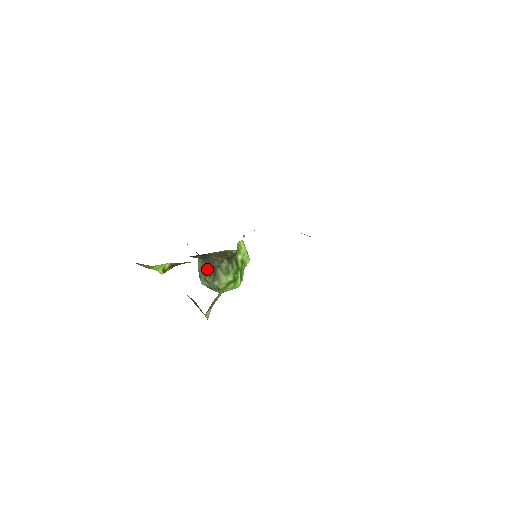
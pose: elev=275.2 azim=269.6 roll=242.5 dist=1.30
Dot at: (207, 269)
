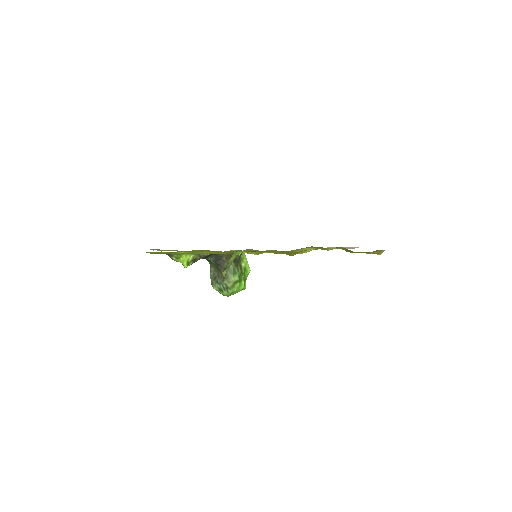
Dot at: (218, 274)
